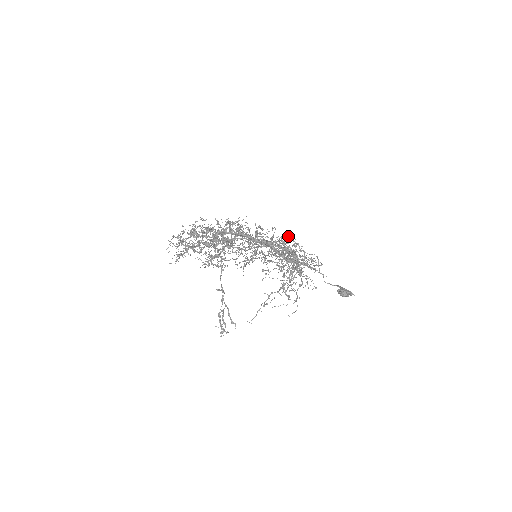
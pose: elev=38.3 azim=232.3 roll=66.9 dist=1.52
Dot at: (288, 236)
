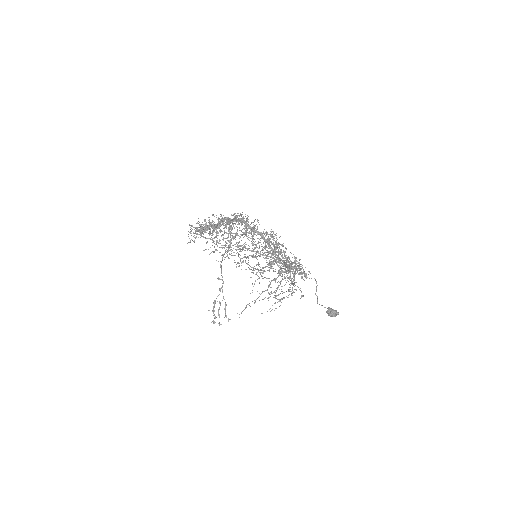
Dot at: (291, 253)
